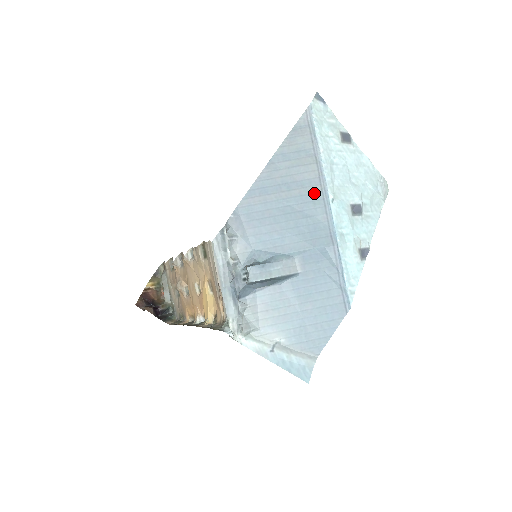
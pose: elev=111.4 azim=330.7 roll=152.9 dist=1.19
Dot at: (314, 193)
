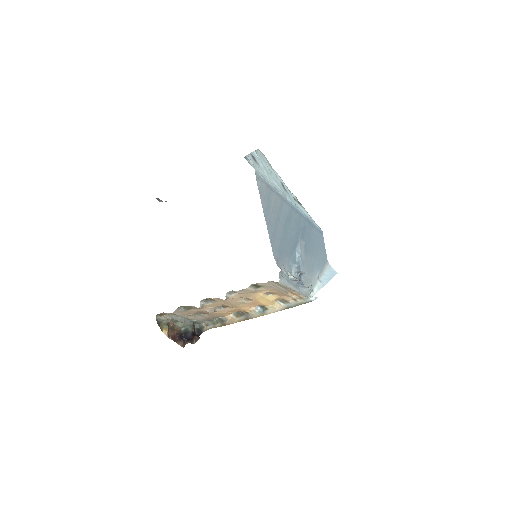
Dot at: (285, 208)
